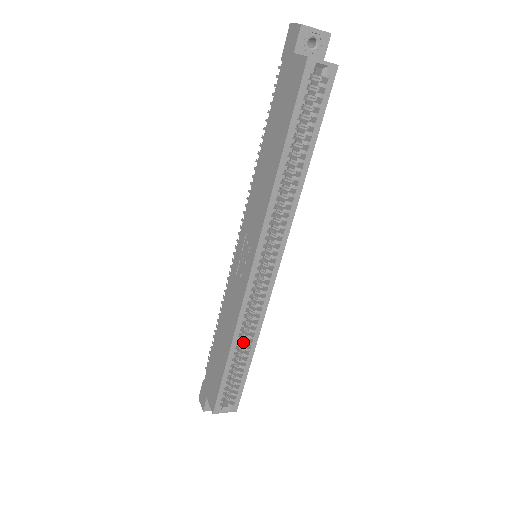
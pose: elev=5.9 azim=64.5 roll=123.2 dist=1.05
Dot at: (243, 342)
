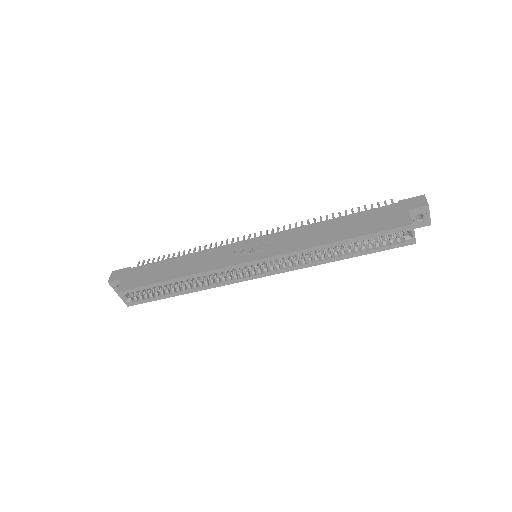
Dot at: (187, 282)
